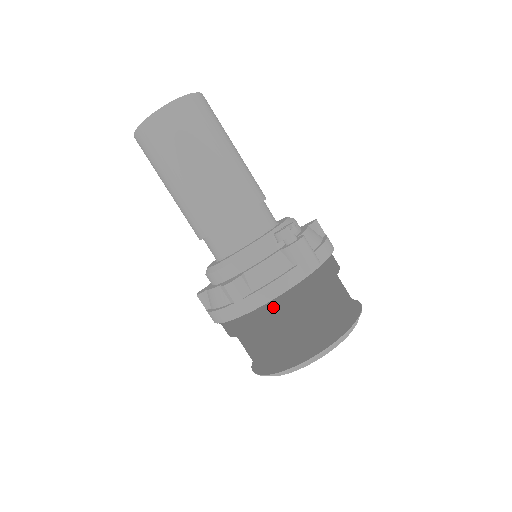
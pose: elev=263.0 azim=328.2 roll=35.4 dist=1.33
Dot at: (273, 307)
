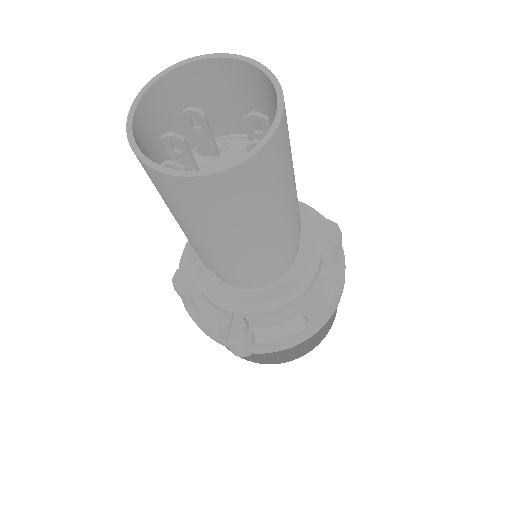
Dot at: occluded
